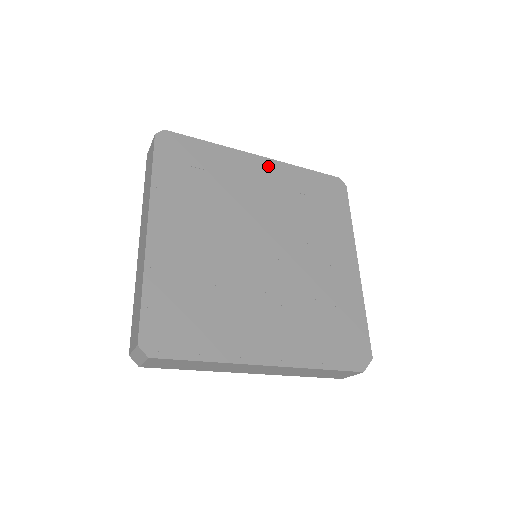
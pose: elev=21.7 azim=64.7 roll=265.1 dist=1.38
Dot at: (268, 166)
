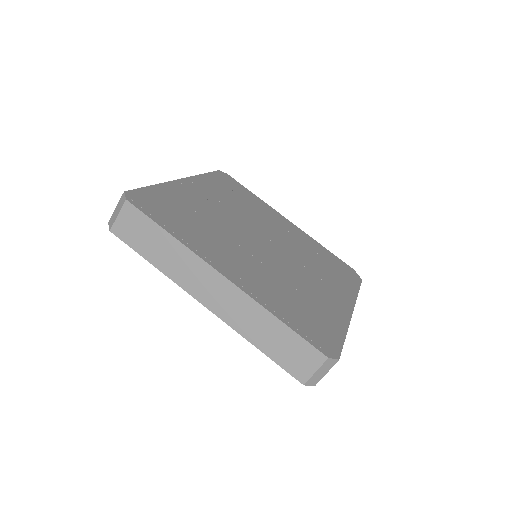
Dot at: (193, 184)
